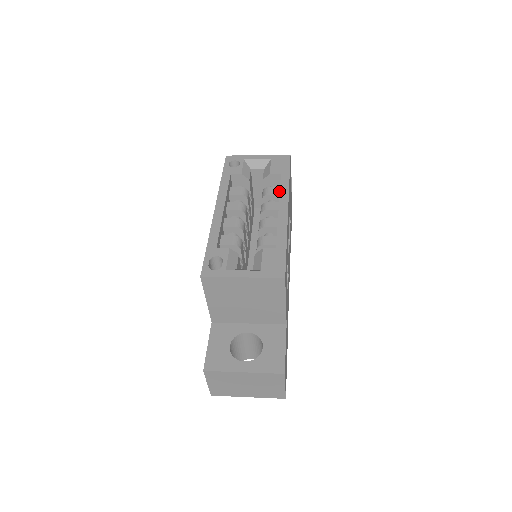
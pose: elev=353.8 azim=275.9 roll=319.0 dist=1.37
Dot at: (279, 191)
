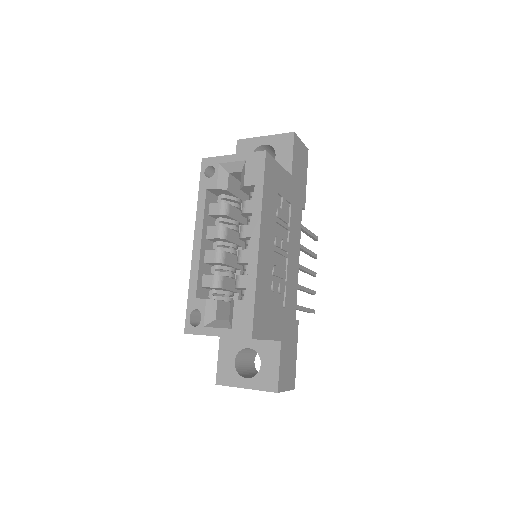
Dot at: occluded
